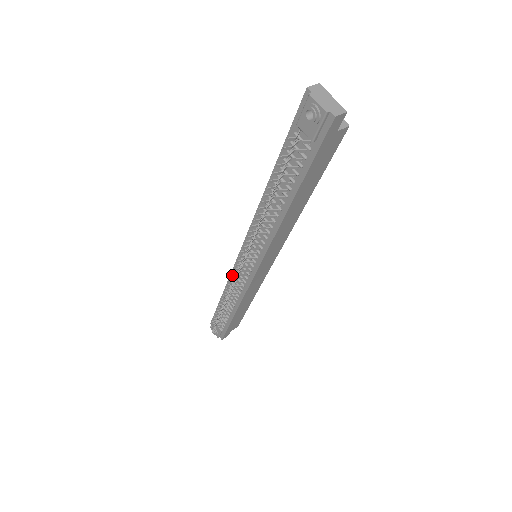
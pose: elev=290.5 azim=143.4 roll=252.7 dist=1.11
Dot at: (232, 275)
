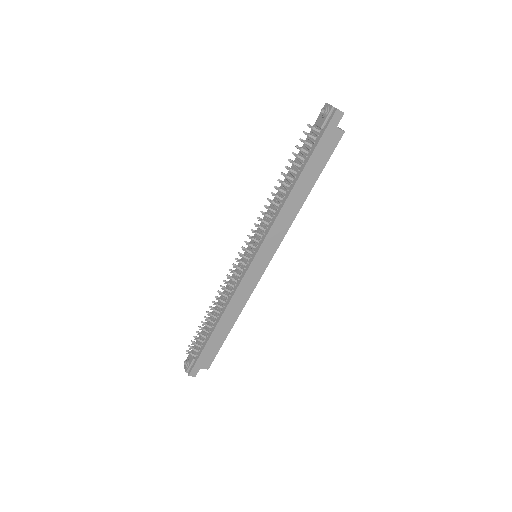
Dot at: occluded
